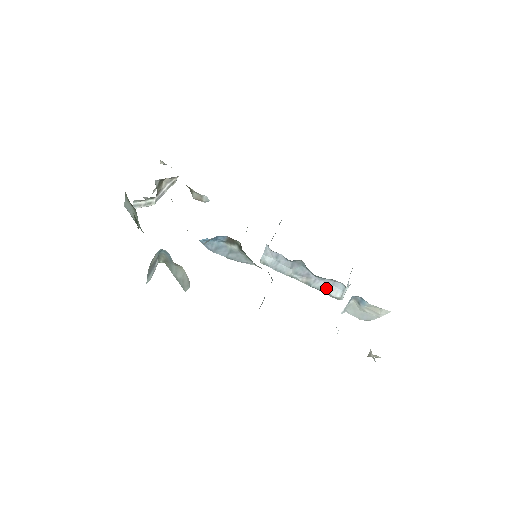
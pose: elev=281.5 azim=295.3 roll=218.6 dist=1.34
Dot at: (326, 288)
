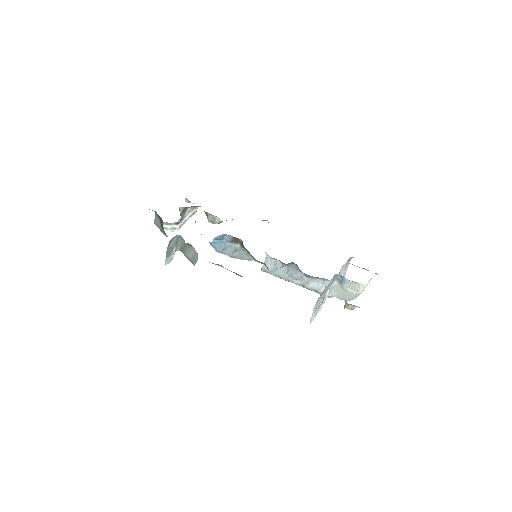
Dot at: (318, 288)
